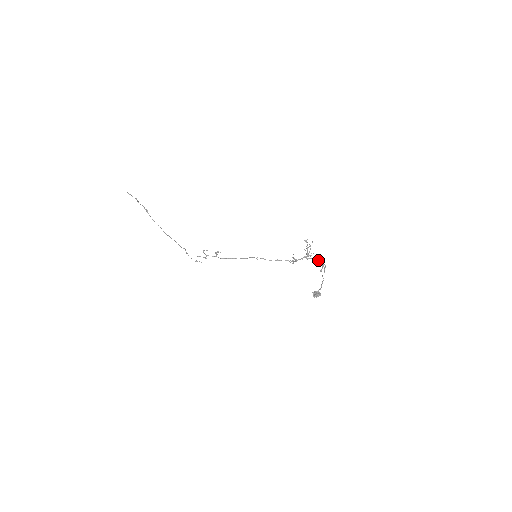
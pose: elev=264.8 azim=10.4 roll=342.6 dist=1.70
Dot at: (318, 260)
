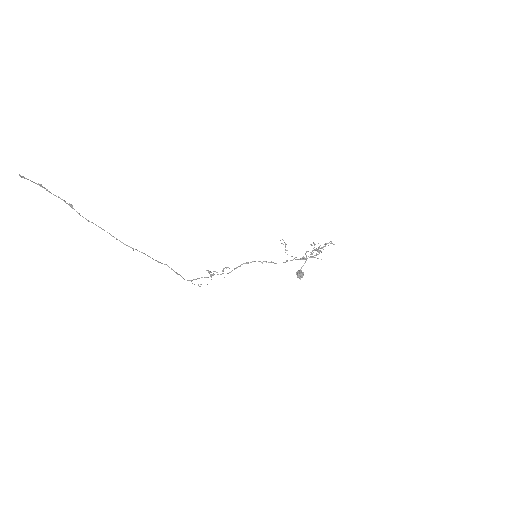
Dot at: occluded
